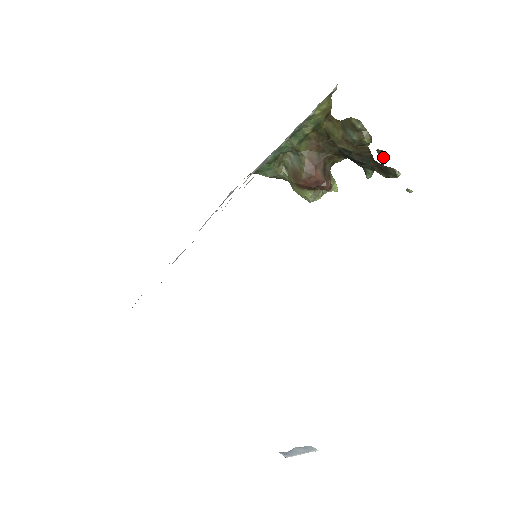
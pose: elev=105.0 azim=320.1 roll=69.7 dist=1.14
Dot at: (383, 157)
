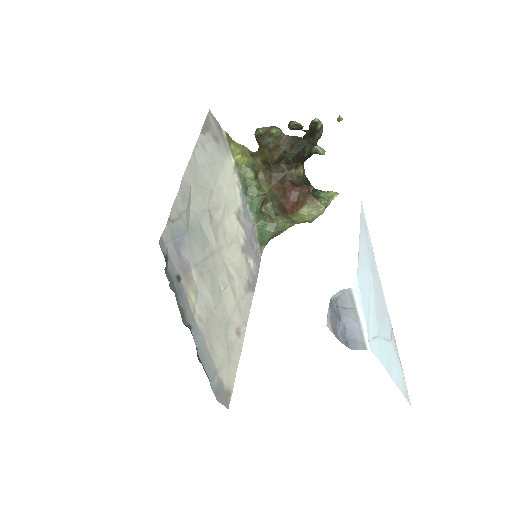
Dot at: (295, 126)
